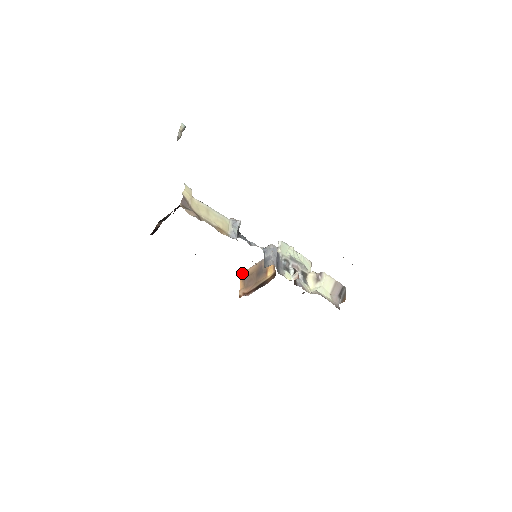
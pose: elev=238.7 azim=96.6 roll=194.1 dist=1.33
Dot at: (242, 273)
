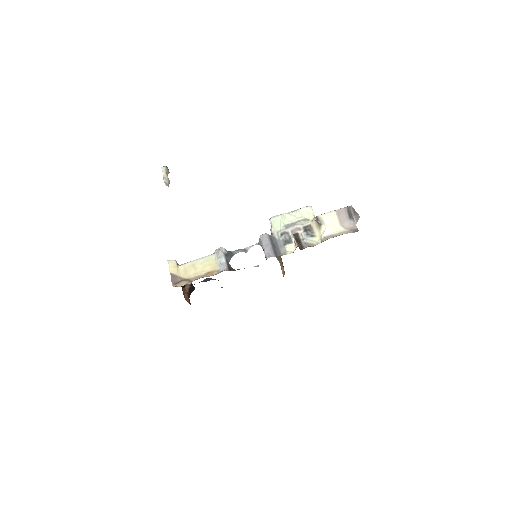
Dot at: occluded
